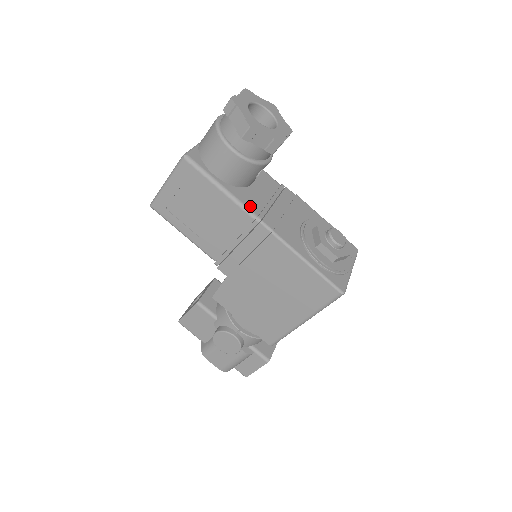
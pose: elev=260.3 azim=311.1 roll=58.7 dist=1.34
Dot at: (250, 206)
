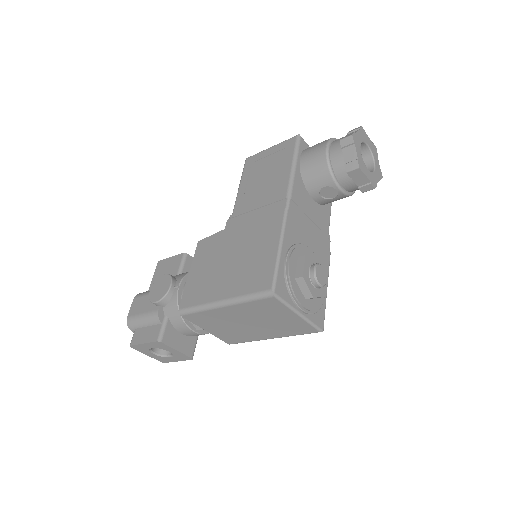
Dot at: (295, 190)
